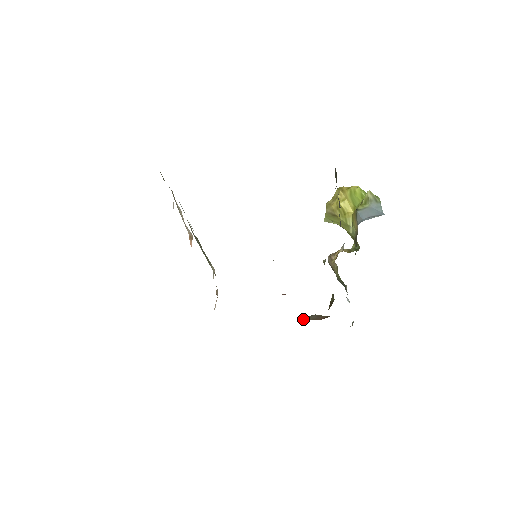
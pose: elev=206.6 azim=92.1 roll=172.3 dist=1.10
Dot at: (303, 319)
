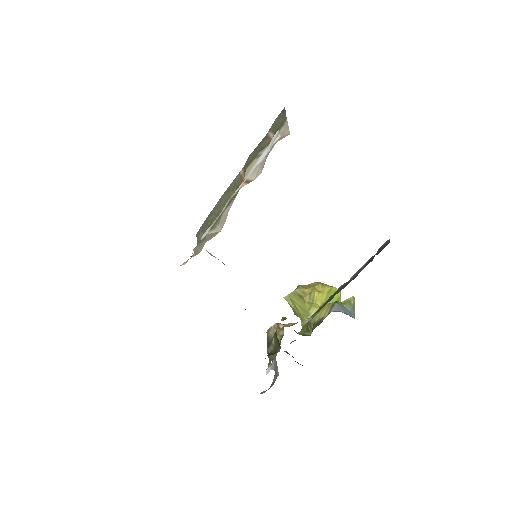
Dot at: occluded
